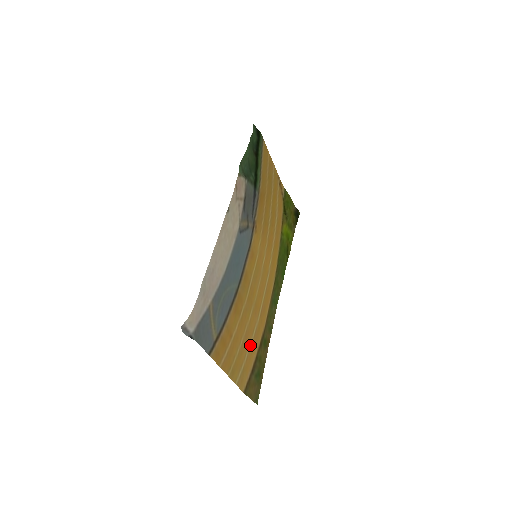
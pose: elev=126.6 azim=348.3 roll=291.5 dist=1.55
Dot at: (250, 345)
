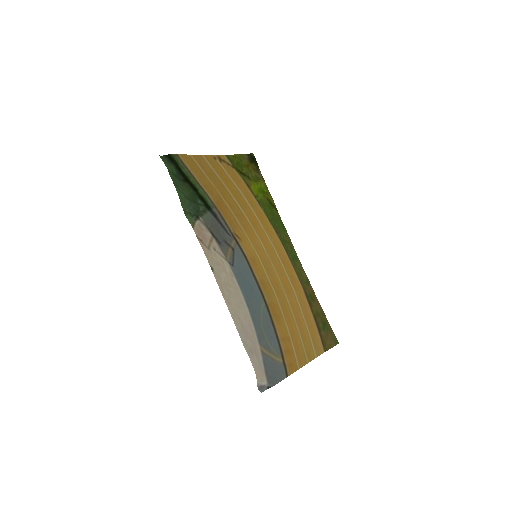
Dot at: (304, 318)
